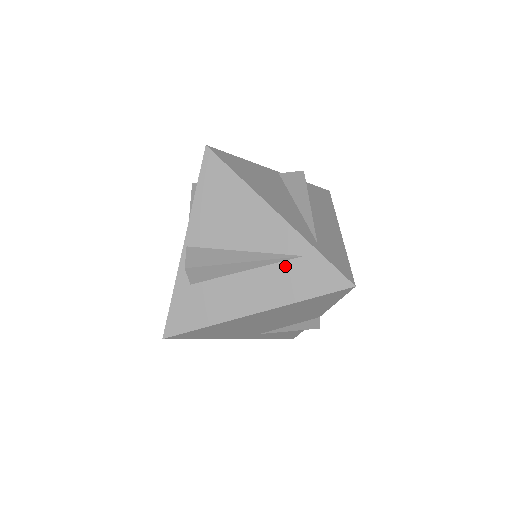
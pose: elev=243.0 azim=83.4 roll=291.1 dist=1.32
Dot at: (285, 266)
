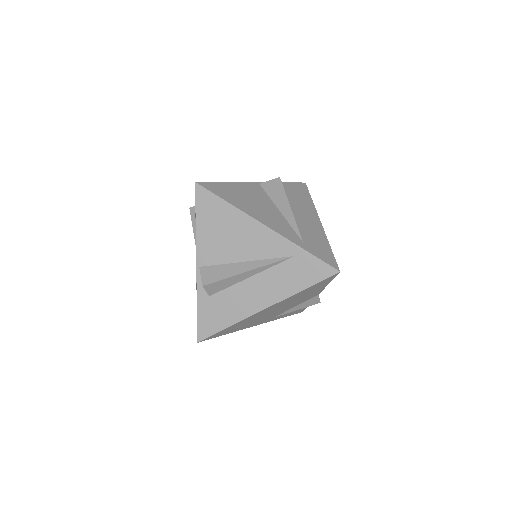
Dot at: (281, 267)
